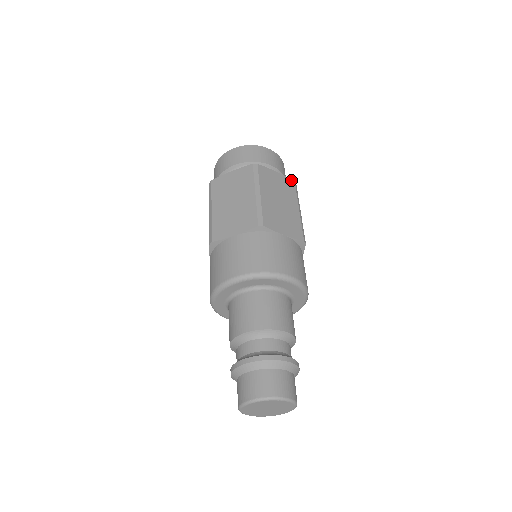
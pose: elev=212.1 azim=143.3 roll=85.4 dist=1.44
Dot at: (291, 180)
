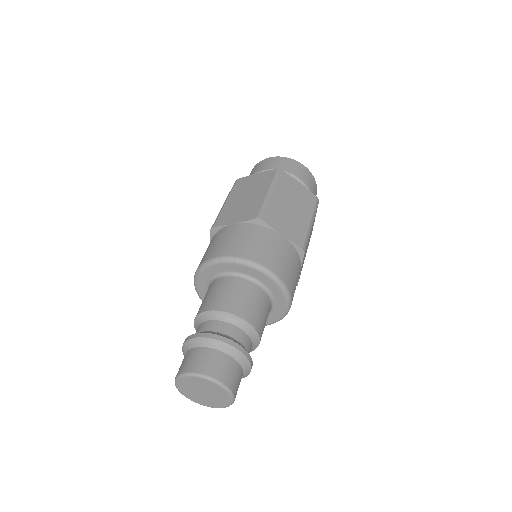
Dot at: (314, 195)
